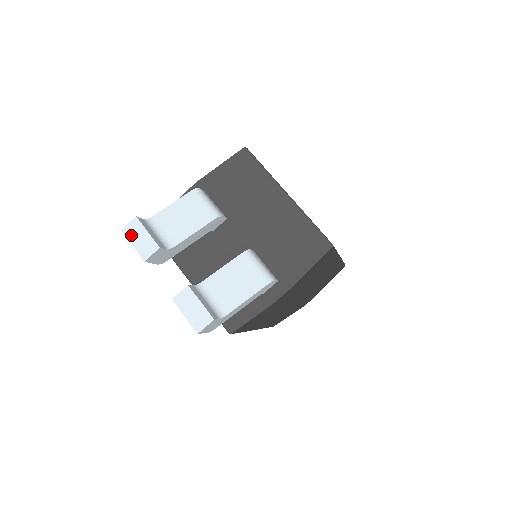
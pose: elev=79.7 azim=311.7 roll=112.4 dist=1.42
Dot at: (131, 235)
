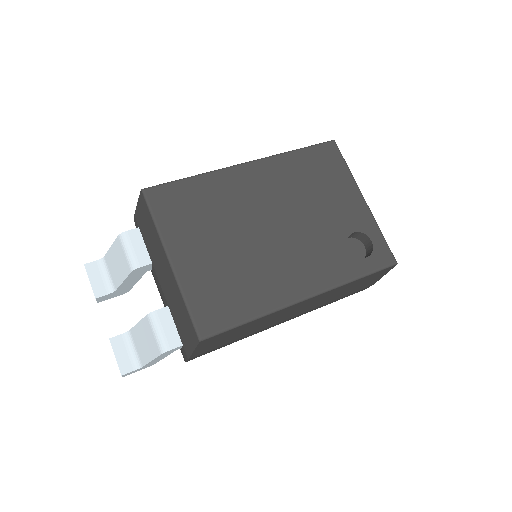
Dot at: occluded
